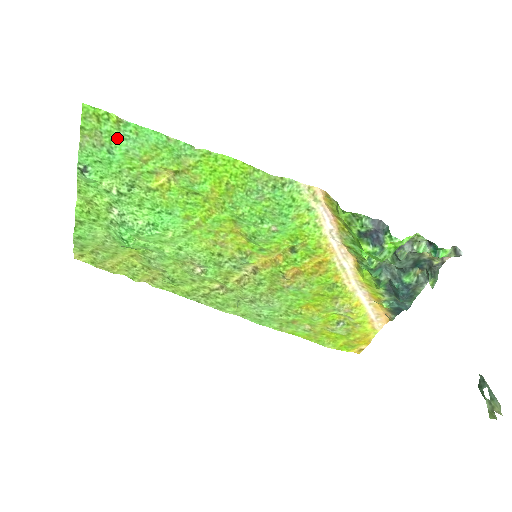
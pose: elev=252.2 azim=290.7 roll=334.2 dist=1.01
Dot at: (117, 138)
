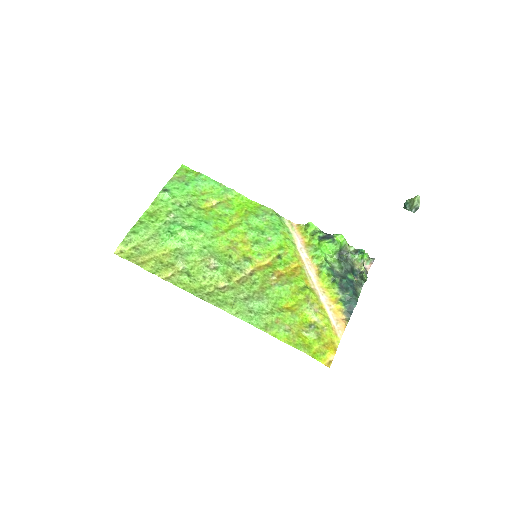
Dot at: (193, 180)
